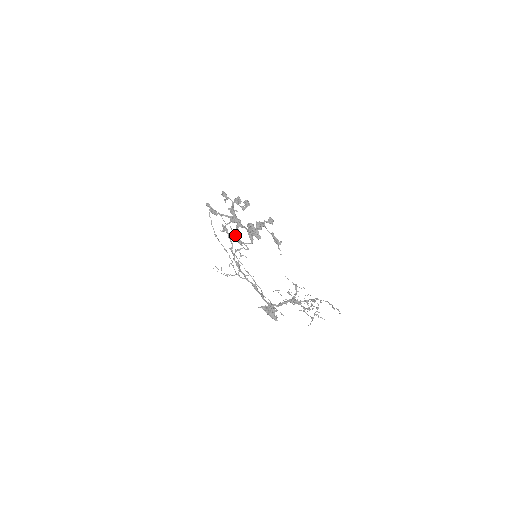
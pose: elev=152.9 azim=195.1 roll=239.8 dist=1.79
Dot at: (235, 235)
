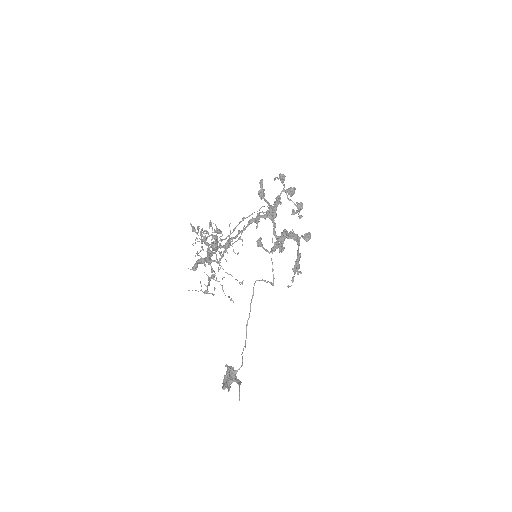
Dot at: occluded
